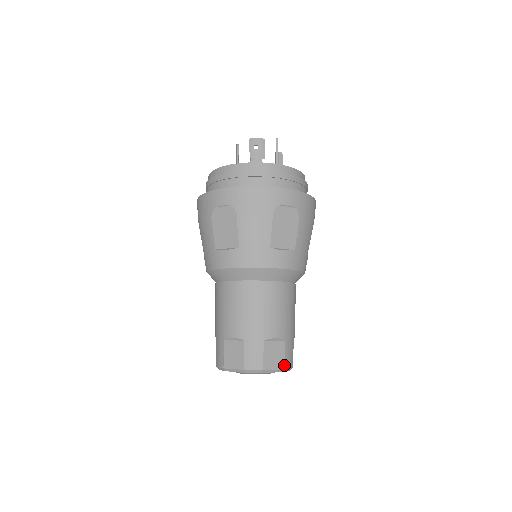
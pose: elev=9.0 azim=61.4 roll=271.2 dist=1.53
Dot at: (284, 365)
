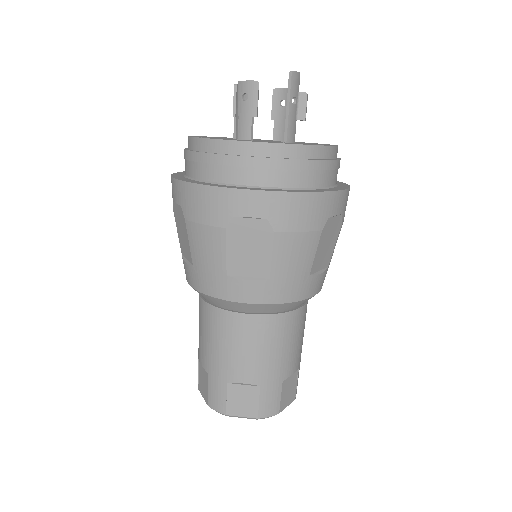
Dot at: (257, 414)
